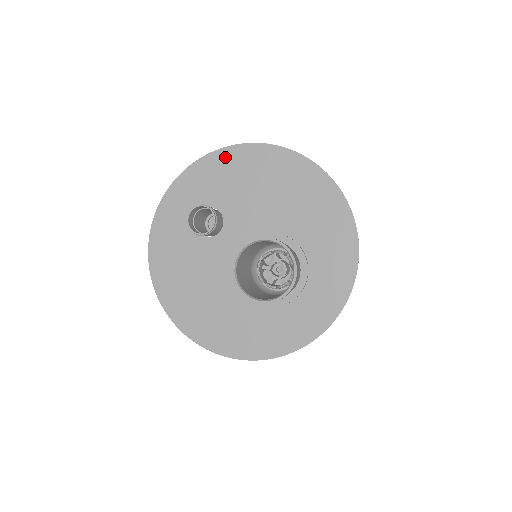
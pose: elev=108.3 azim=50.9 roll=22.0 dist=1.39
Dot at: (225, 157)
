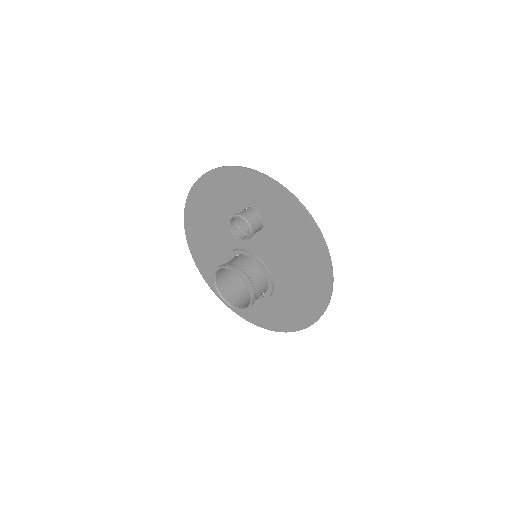
Dot at: (303, 219)
